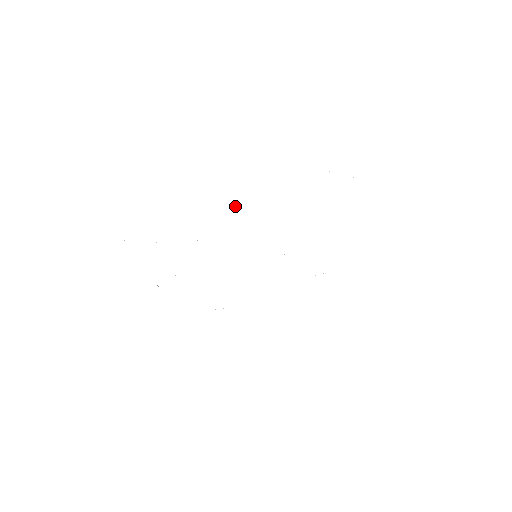
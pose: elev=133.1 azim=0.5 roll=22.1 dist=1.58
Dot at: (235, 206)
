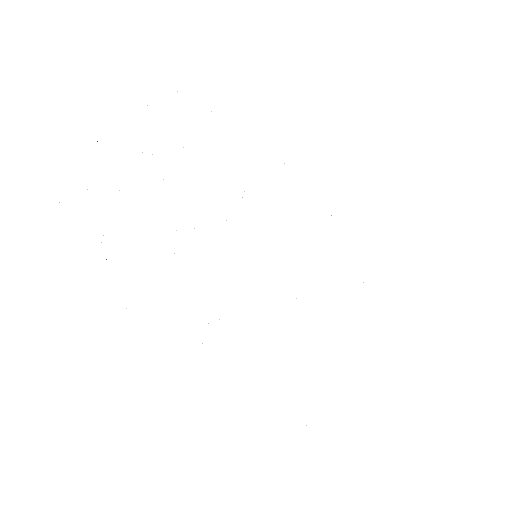
Dot at: occluded
